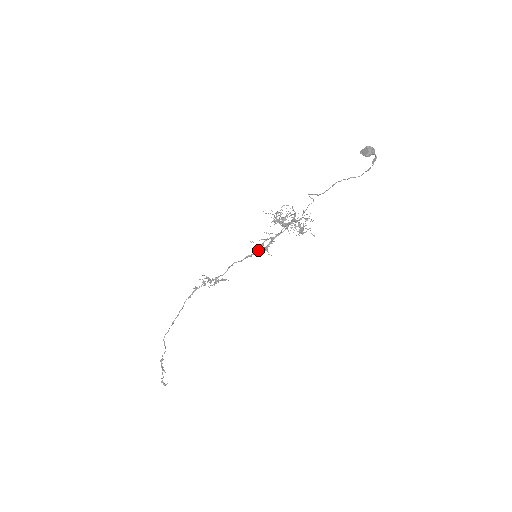
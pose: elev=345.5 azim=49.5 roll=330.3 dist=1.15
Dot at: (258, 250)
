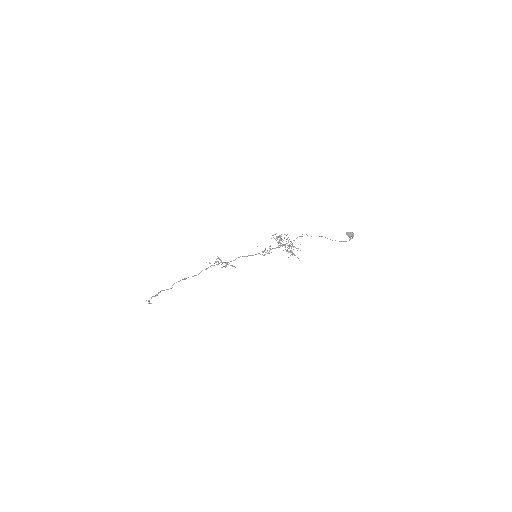
Dot at: (259, 253)
